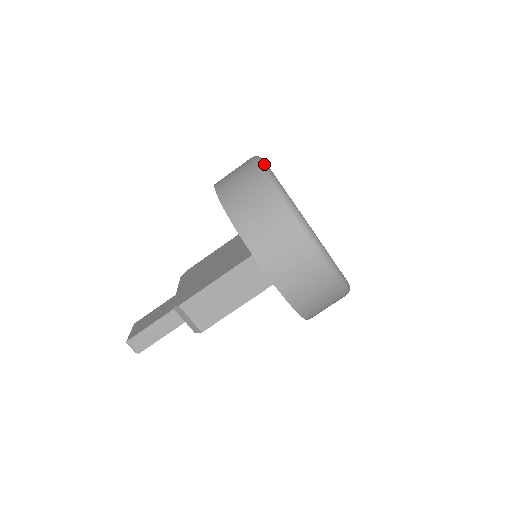
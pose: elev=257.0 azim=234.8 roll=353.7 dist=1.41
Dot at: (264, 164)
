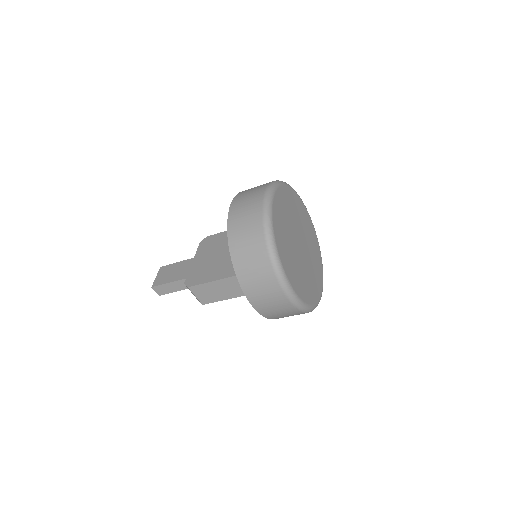
Dot at: (268, 213)
